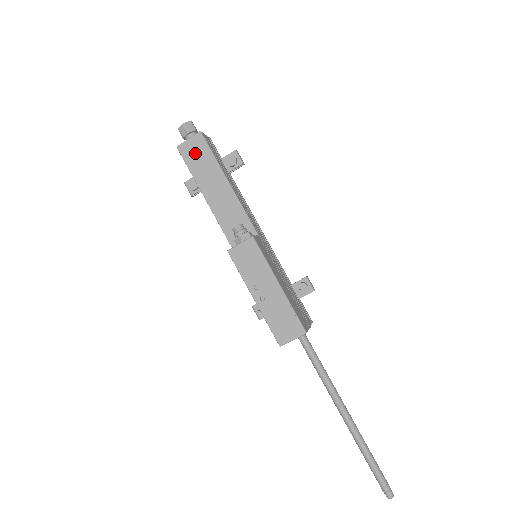
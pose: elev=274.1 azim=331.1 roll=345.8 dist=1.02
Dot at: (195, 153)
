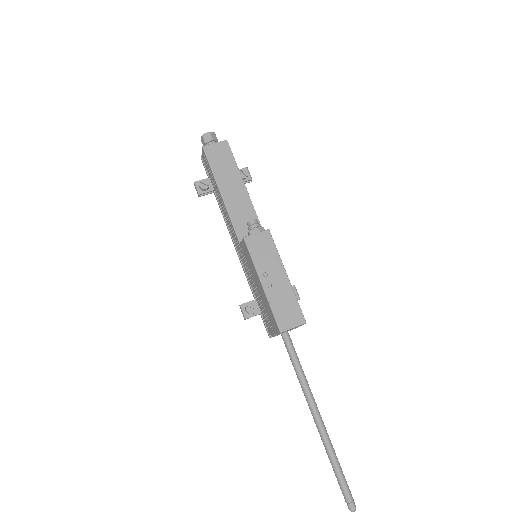
Dot at: (219, 155)
